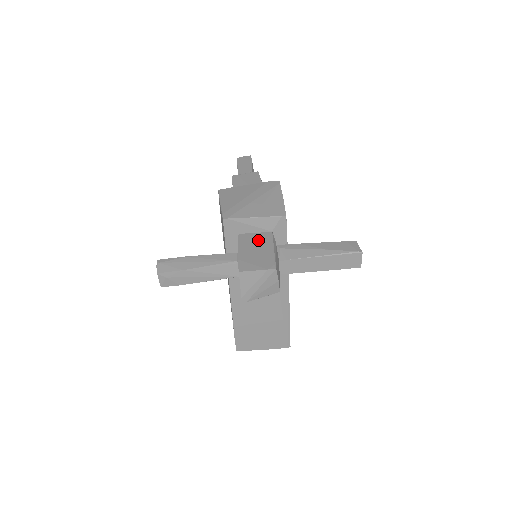
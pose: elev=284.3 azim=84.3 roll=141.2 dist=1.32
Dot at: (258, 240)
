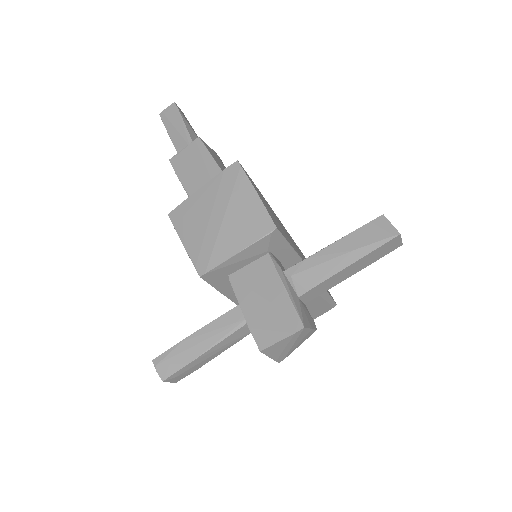
Dot at: (258, 279)
